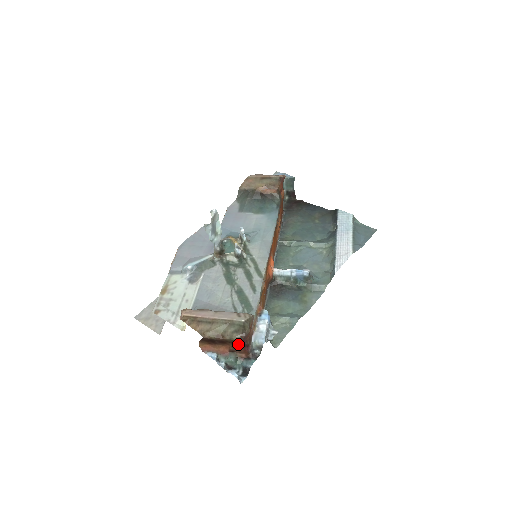
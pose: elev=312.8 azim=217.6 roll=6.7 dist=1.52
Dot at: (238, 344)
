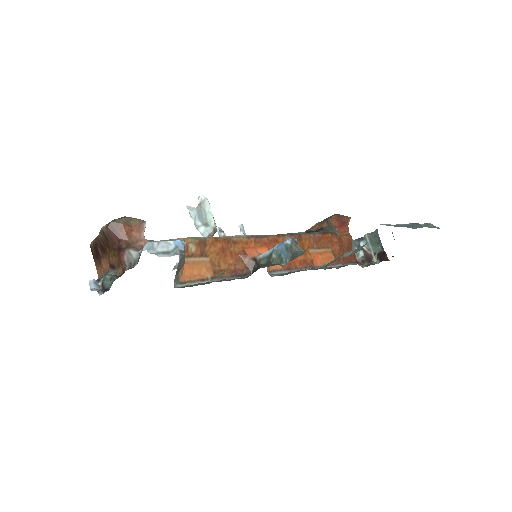
Dot at: (114, 248)
